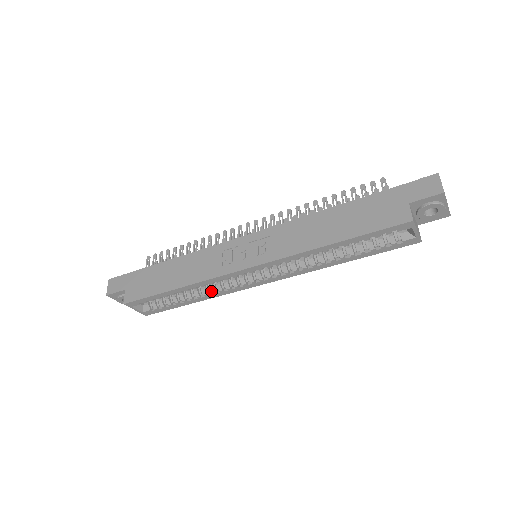
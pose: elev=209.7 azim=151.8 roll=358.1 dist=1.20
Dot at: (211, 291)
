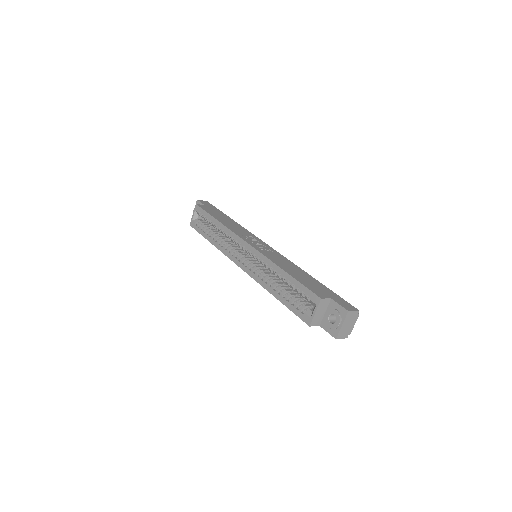
Dot at: (222, 243)
